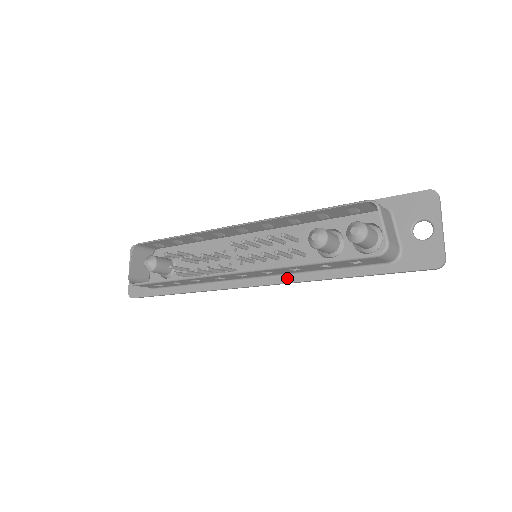
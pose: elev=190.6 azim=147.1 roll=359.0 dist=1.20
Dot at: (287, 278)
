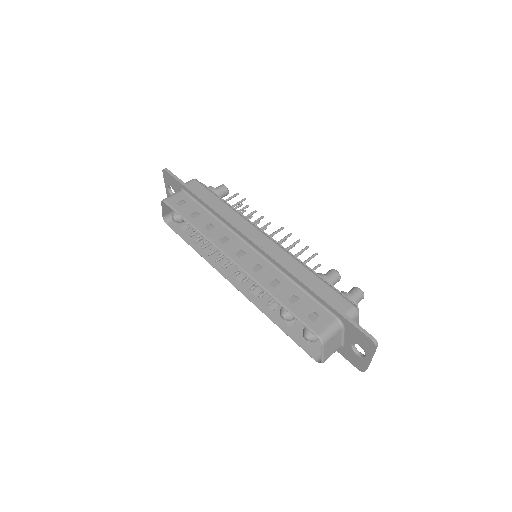
Dot at: occluded
